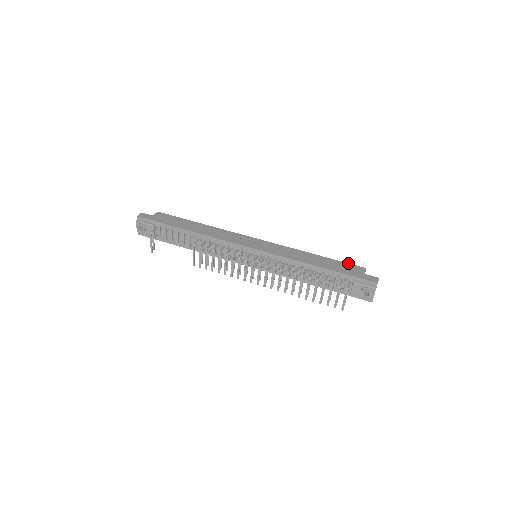
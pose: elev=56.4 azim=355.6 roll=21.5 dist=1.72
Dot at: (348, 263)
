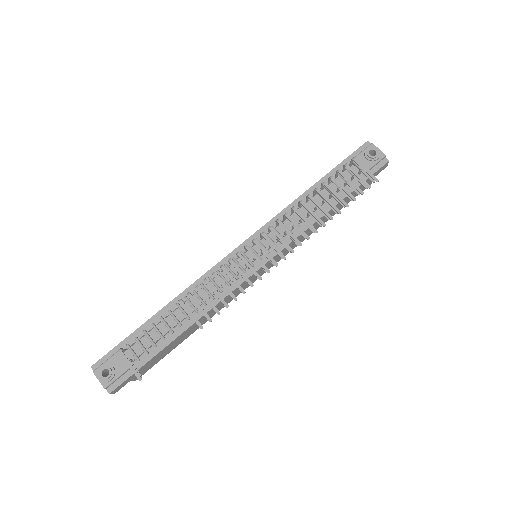
Dot at: occluded
